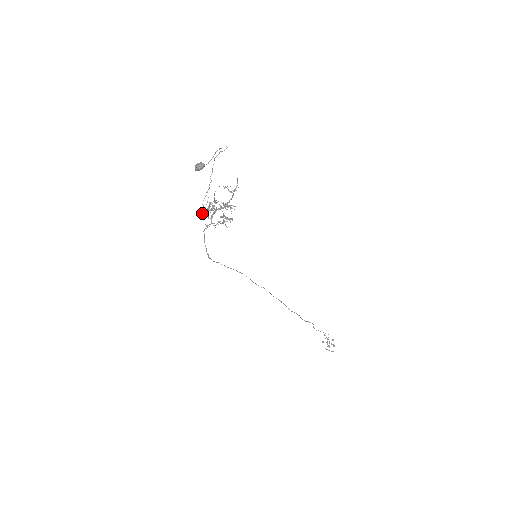
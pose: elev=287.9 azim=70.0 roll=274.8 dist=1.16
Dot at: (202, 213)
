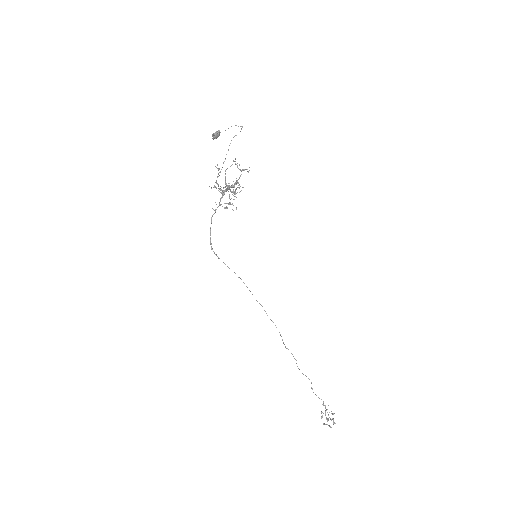
Dot at: occluded
